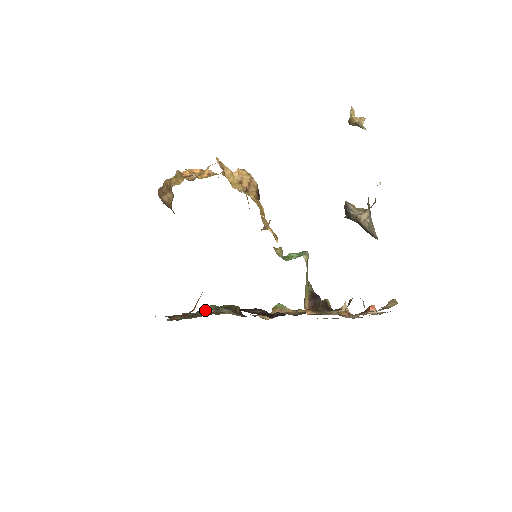
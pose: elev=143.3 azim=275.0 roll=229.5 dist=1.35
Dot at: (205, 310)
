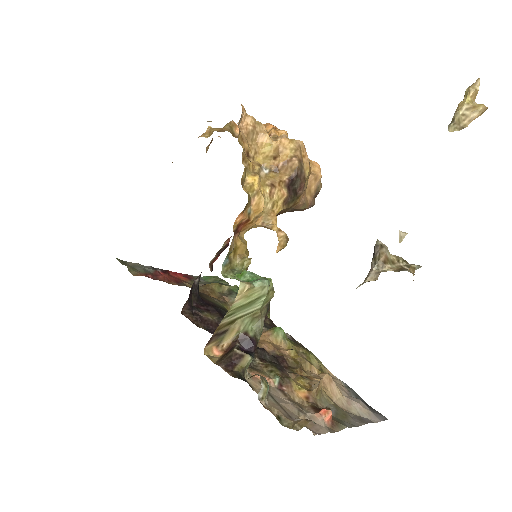
Dot at: (215, 286)
